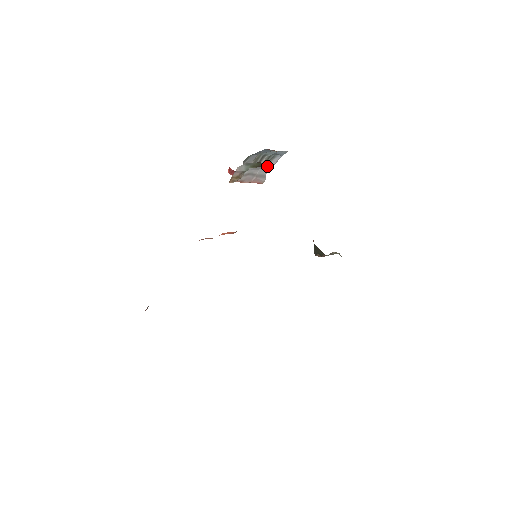
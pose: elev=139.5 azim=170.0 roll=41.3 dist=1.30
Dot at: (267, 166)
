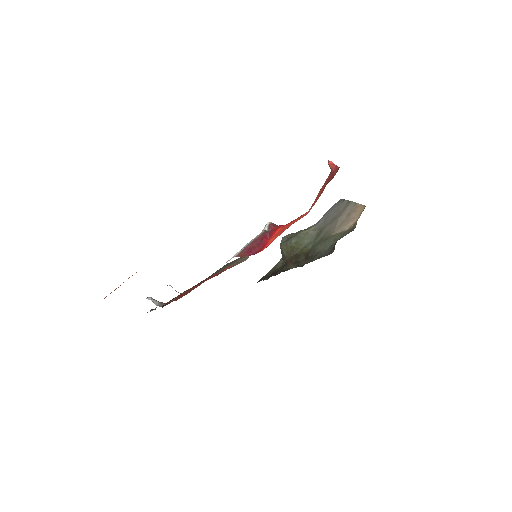
Dot at: occluded
